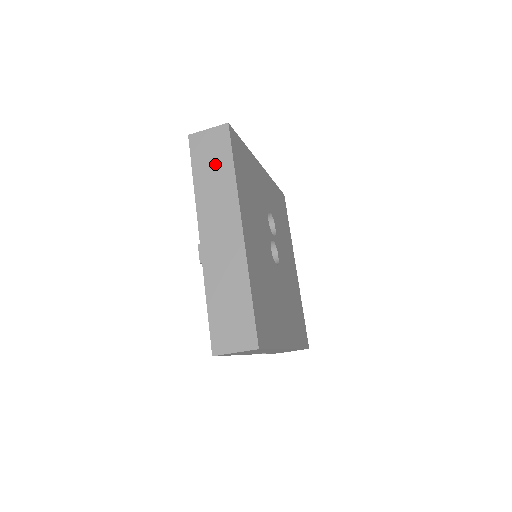
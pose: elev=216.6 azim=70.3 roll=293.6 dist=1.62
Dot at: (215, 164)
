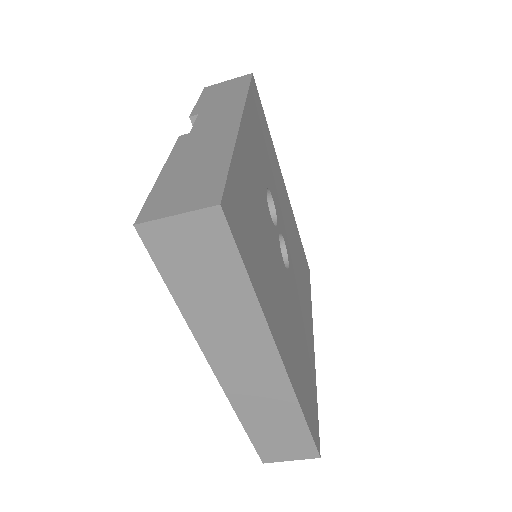
Dot at: (211, 278)
